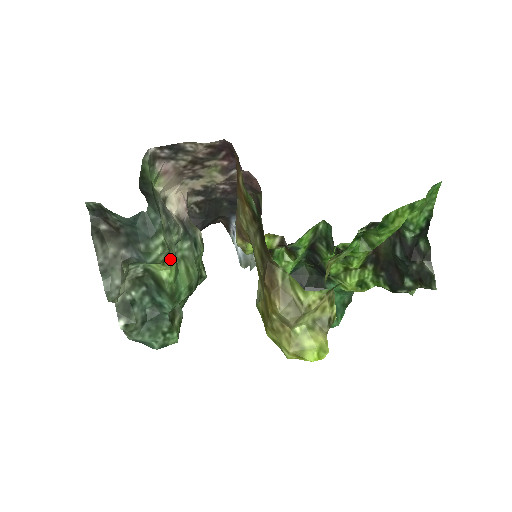
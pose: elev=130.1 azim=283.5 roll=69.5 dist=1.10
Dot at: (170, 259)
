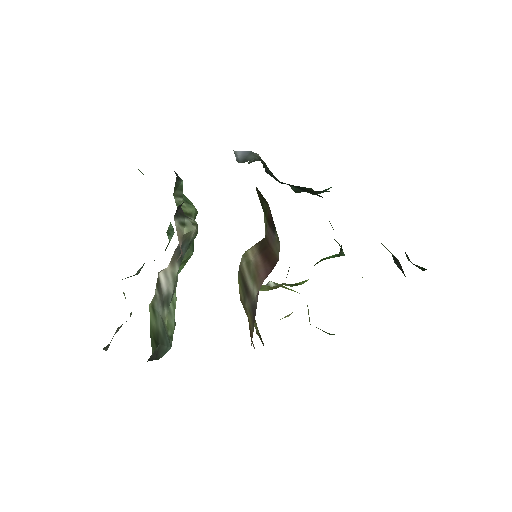
Dot at: occluded
